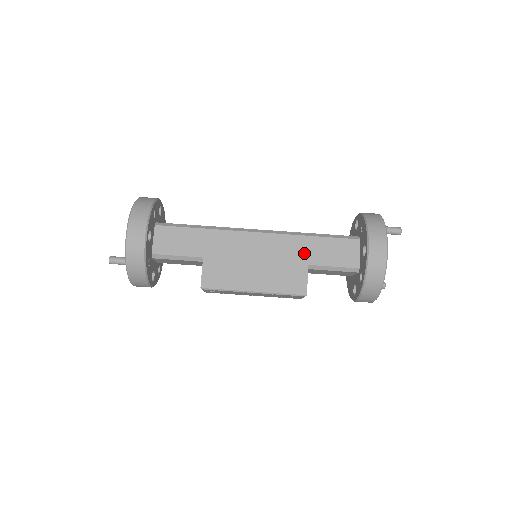
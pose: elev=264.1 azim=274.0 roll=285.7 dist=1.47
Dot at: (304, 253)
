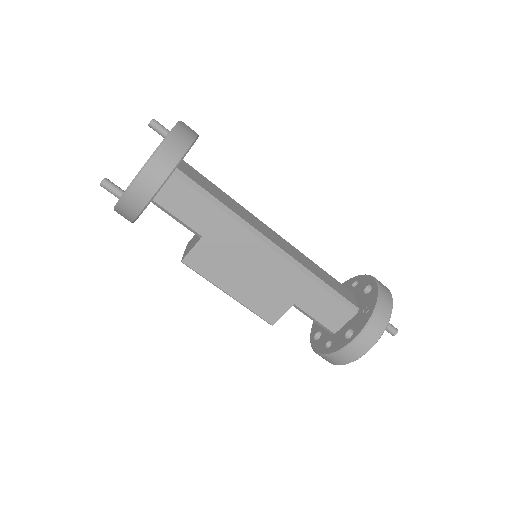
Dot at: (299, 293)
